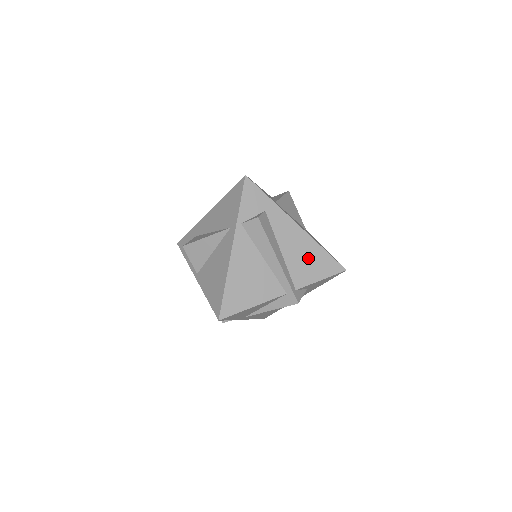
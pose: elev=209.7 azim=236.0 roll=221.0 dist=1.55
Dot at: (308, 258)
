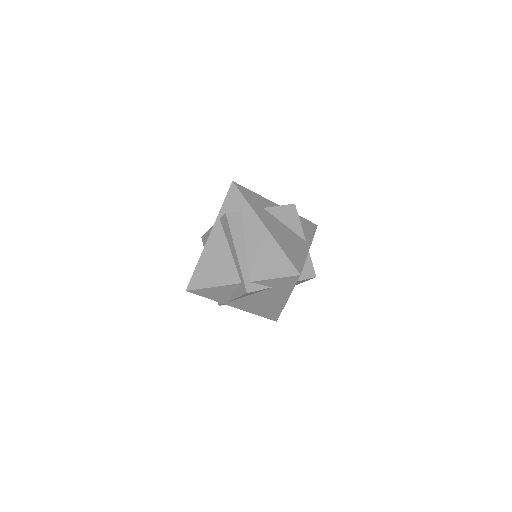
Dot at: (267, 256)
